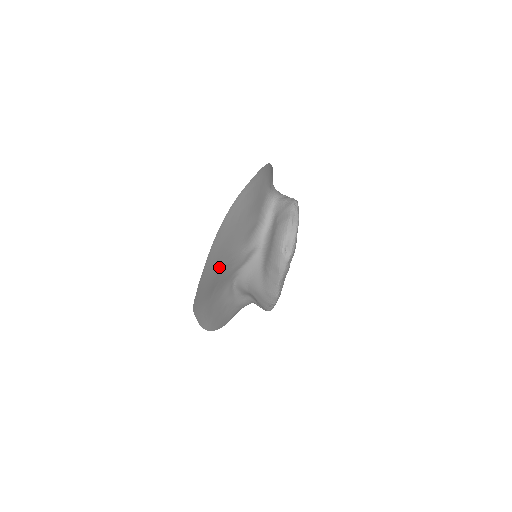
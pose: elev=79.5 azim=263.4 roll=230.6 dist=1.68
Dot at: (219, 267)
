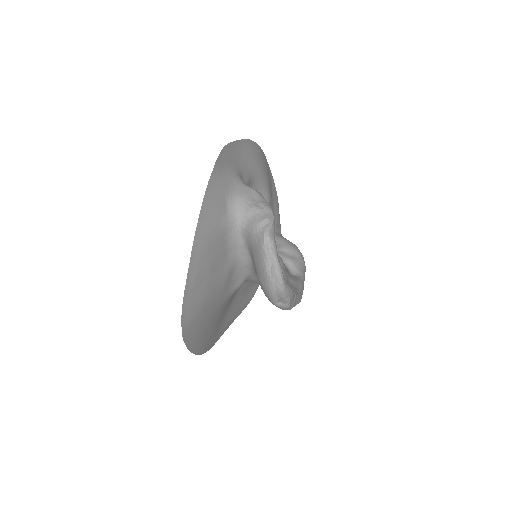
Dot at: (214, 323)
